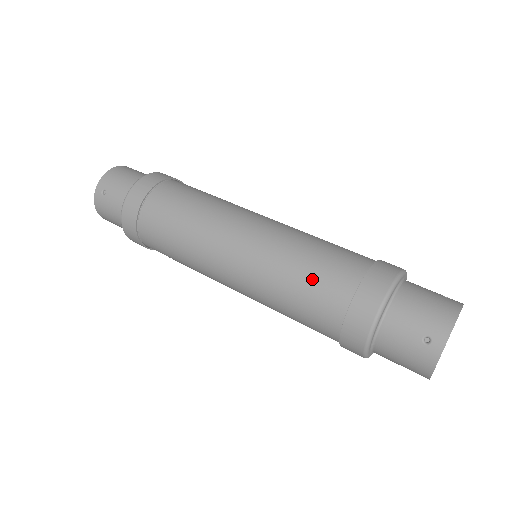
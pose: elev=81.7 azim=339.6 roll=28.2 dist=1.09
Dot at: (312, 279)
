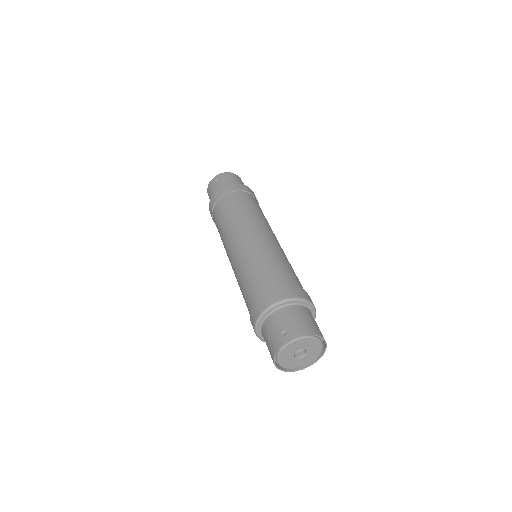
Dot at: (262, 271)
